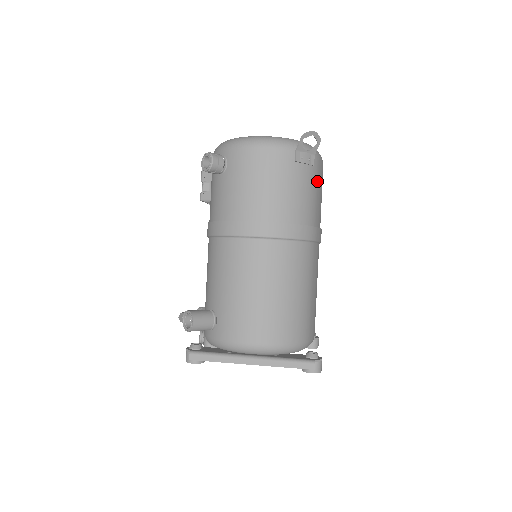
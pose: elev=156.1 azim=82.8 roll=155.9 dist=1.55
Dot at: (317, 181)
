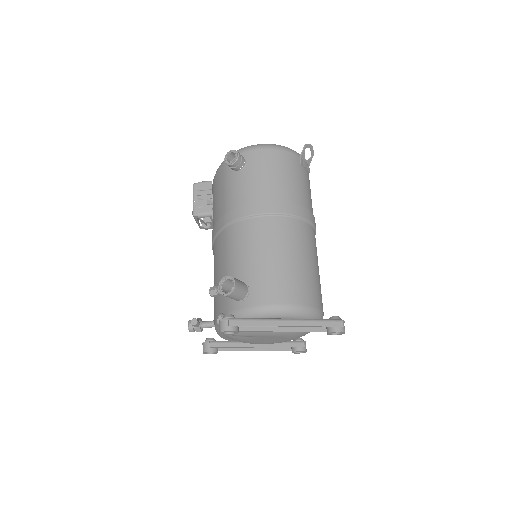
Dot at: occluded
